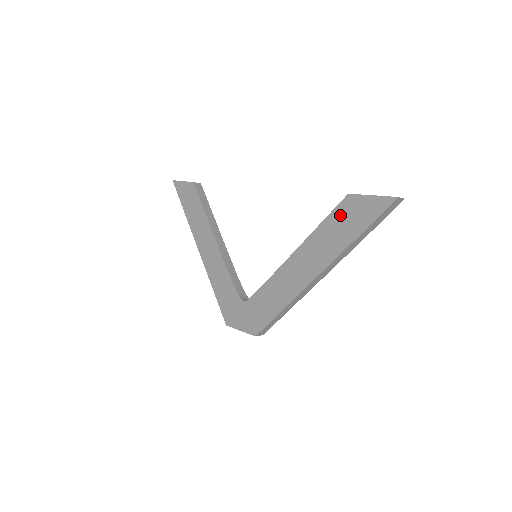
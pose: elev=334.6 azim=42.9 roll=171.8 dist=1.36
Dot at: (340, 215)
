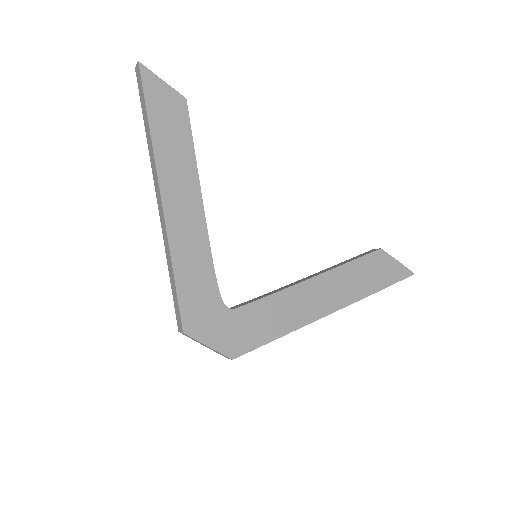
Dot at: (370, 263)
